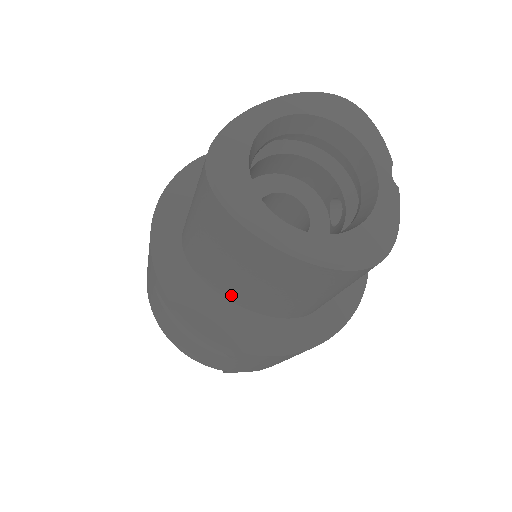
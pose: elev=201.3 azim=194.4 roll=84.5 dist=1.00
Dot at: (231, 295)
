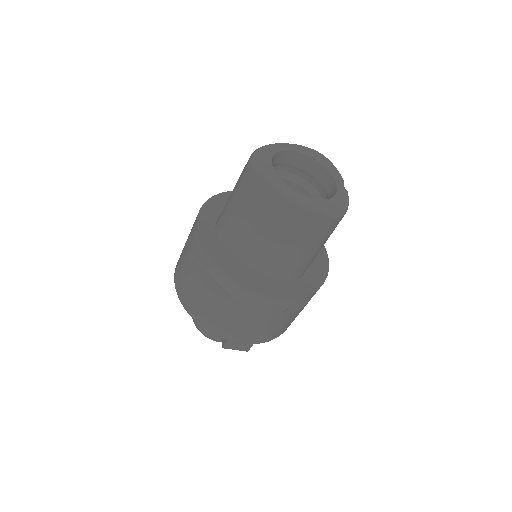
Dot at: (246, 256)
